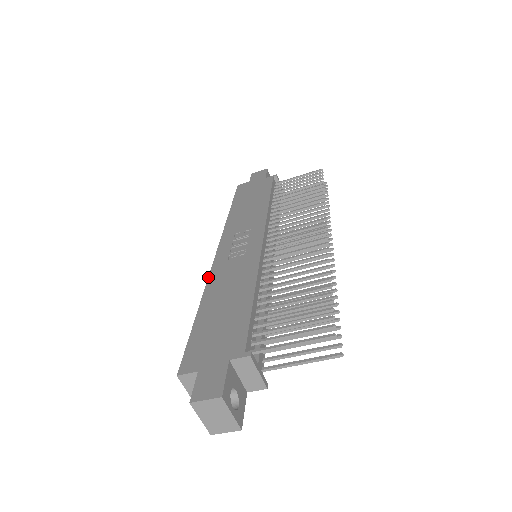
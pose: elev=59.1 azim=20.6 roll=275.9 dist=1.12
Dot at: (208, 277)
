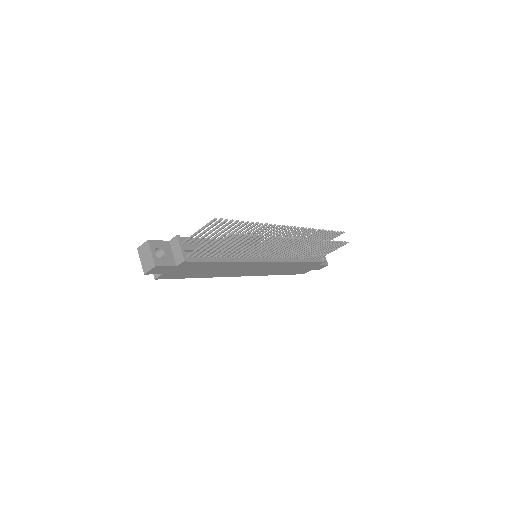
Dot at: occluded
